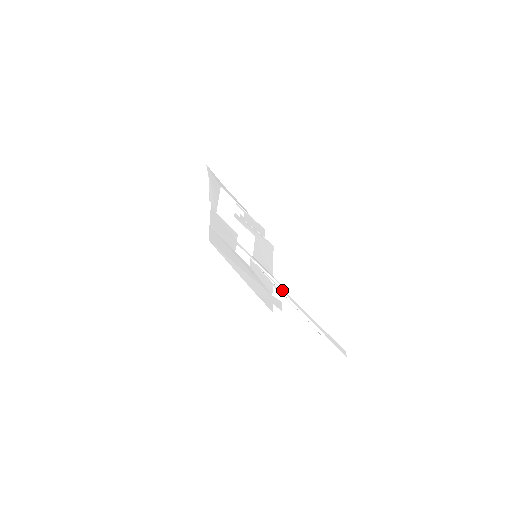
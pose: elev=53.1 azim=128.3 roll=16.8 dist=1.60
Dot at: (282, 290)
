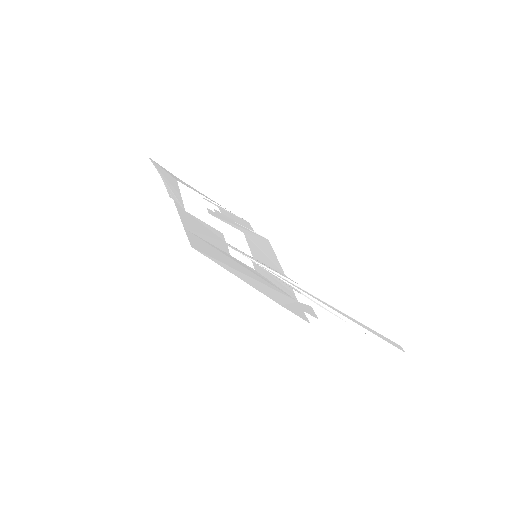
Dot at: (304, 291)
